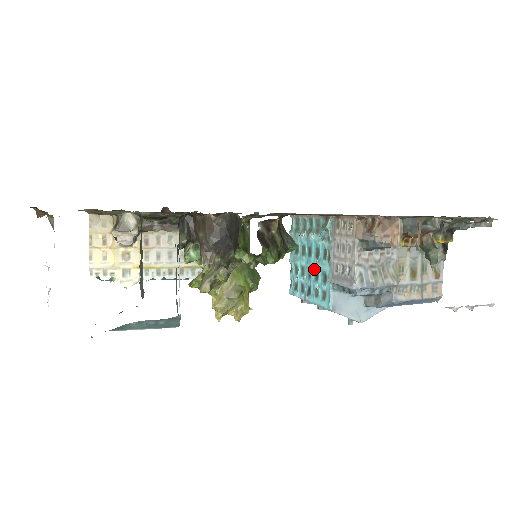
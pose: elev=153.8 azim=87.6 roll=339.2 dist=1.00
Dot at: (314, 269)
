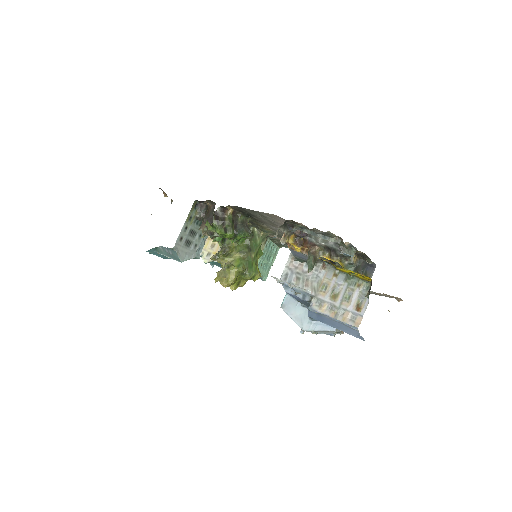
Dot at: occluded
